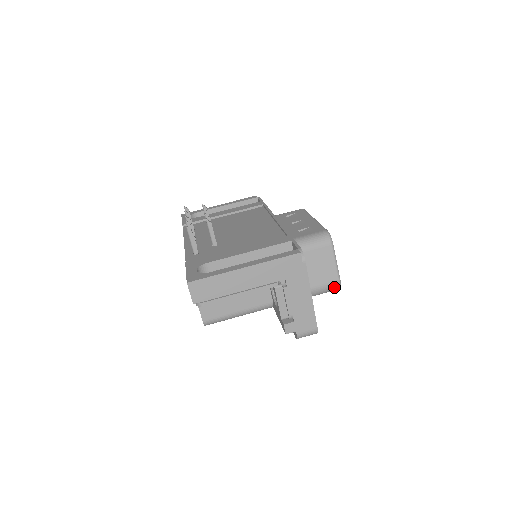
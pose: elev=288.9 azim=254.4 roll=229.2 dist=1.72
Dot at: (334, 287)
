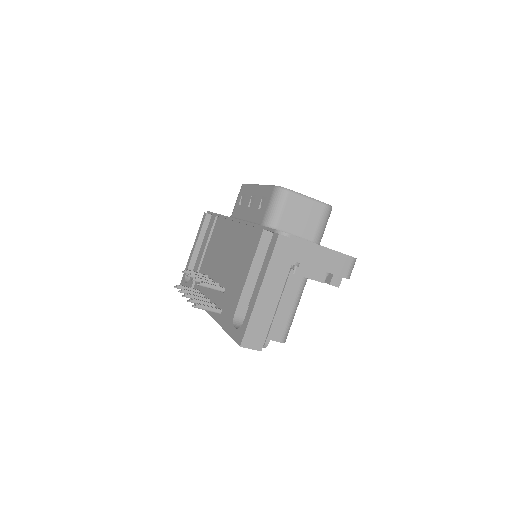
Dot at: (328, 213)
